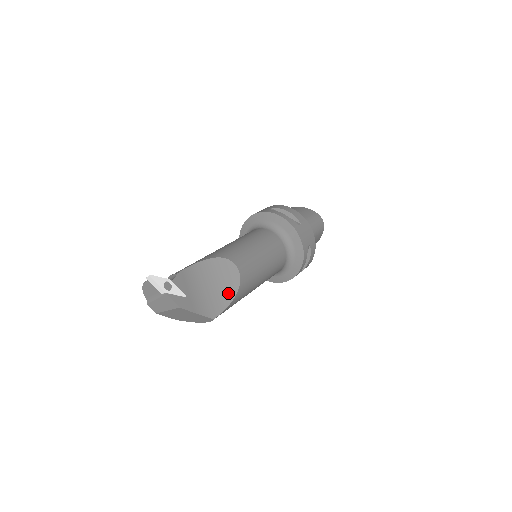
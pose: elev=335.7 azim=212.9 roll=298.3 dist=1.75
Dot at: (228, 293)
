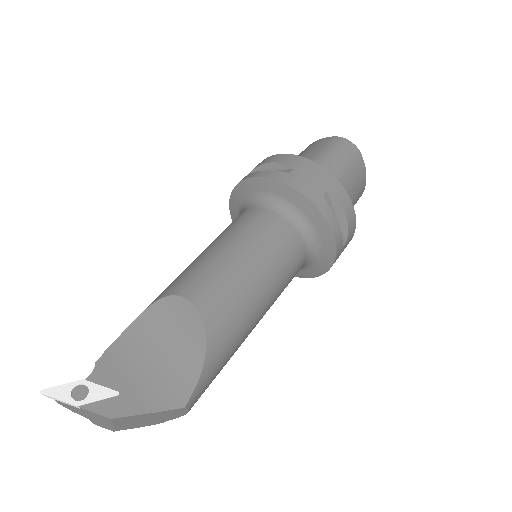
Dot at: (193, 350)
